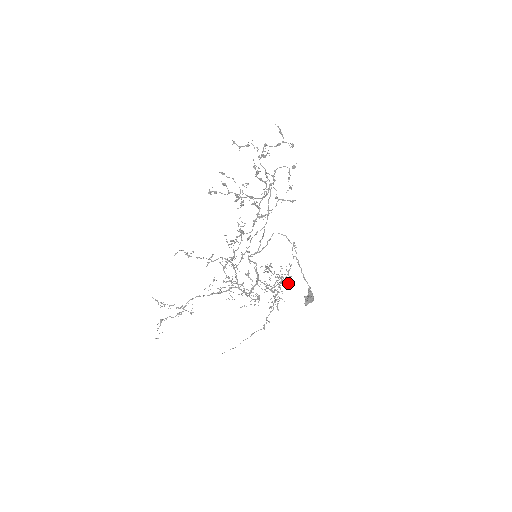
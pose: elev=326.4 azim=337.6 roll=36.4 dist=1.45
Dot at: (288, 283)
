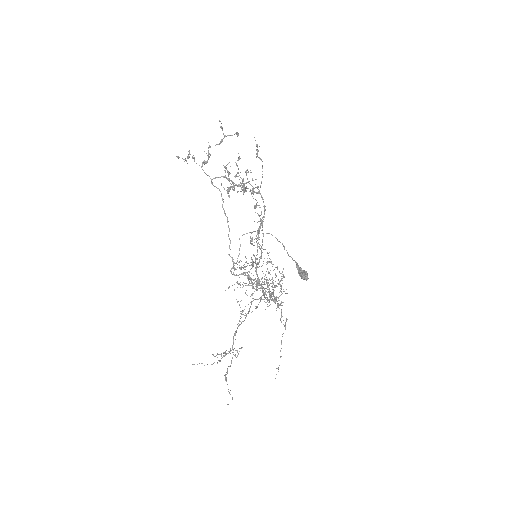
Dot at: (276, 276)
